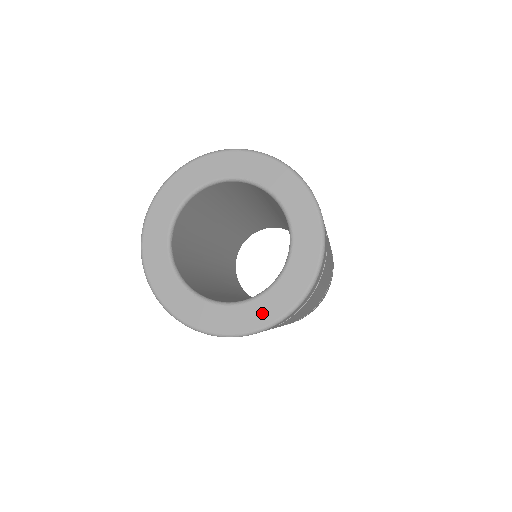
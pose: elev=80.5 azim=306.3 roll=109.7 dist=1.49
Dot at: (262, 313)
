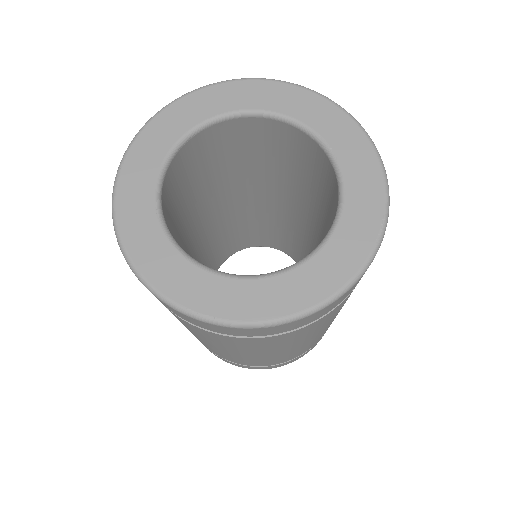
Dot at: (220, 299)
